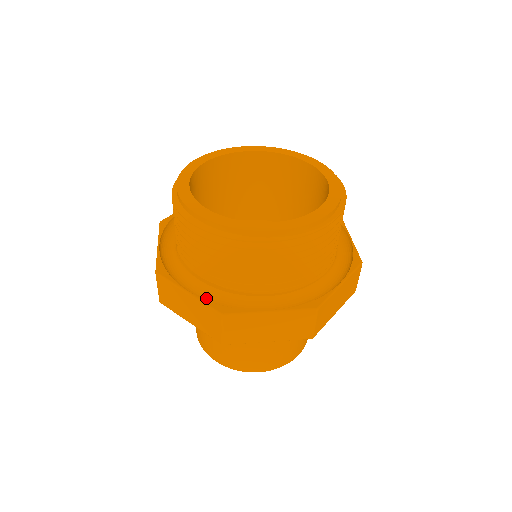
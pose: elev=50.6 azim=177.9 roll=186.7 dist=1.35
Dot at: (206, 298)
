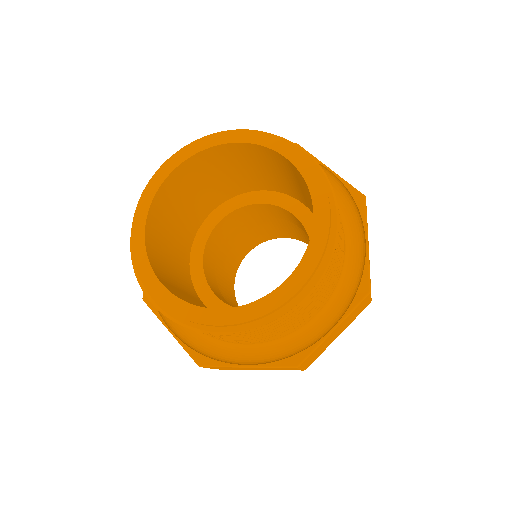
Dot at: occluded
